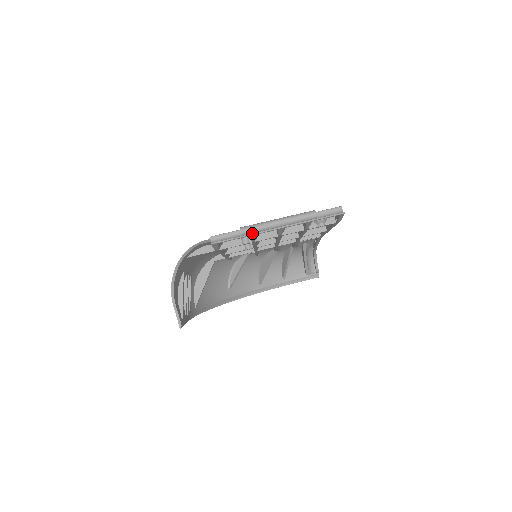
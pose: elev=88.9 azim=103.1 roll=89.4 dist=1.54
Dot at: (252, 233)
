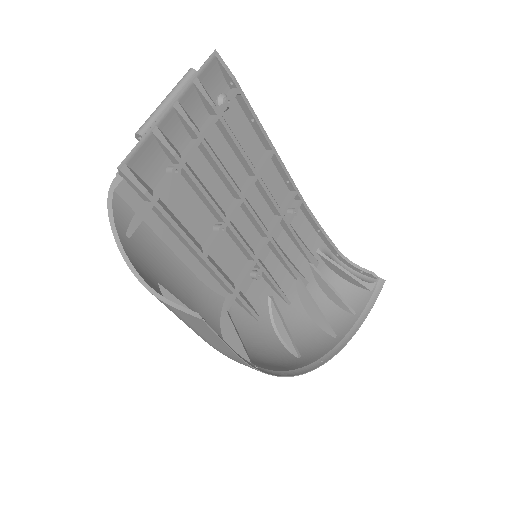
Dot at: (150, 127)
